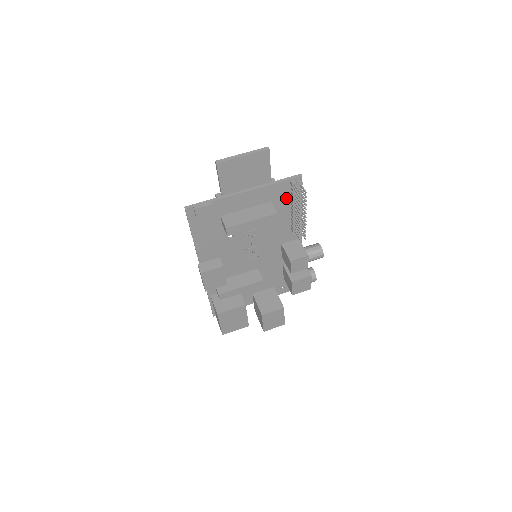
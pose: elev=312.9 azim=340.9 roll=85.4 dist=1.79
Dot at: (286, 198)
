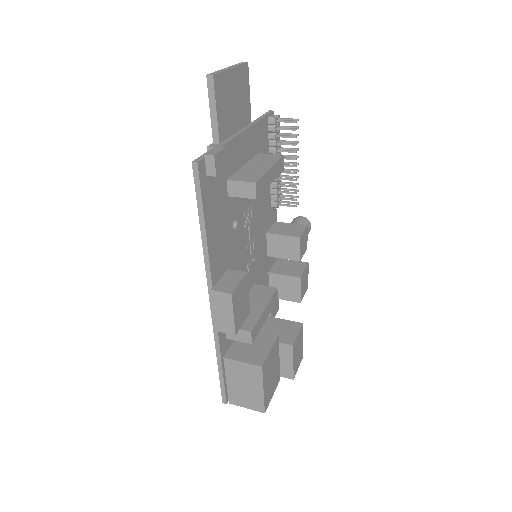
Dot at: (266, 149)
